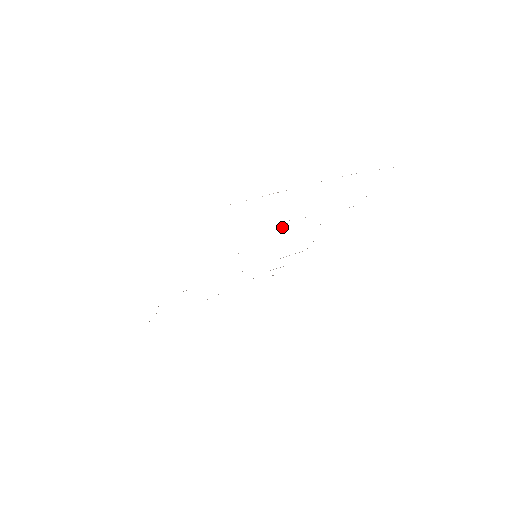
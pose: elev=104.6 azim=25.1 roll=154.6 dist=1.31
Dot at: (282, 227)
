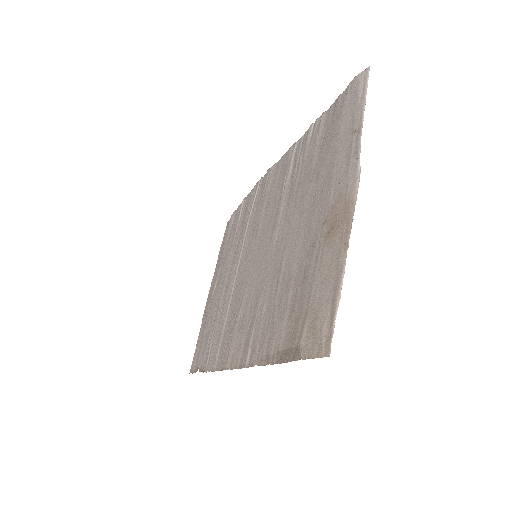
Dot at: (289, 233)
